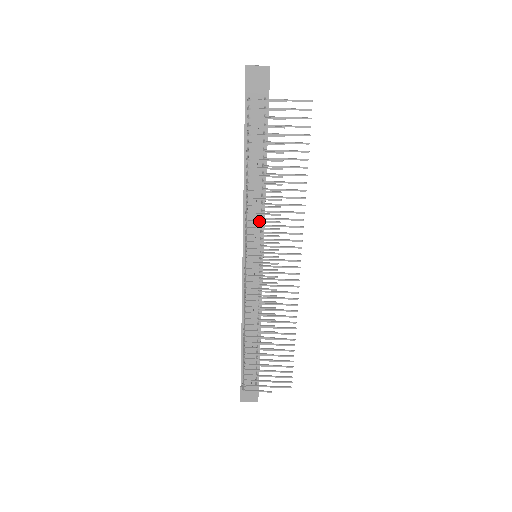
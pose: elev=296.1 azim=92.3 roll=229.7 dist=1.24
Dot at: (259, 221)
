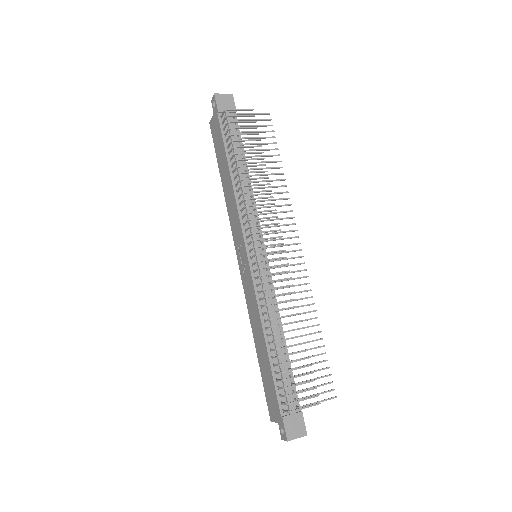
Dot at: (257, 205)
